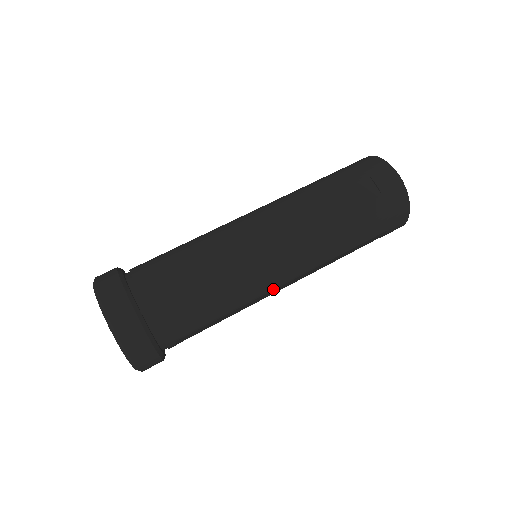
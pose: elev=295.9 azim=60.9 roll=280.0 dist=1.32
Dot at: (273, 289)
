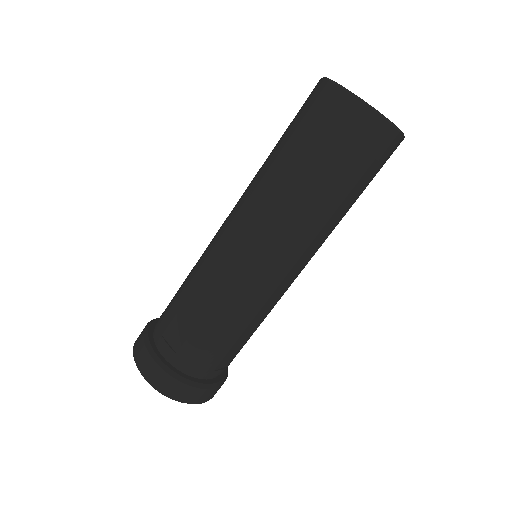
Dot at: occluded
